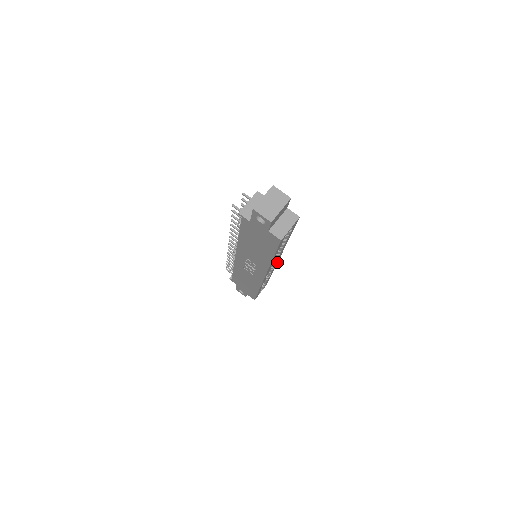
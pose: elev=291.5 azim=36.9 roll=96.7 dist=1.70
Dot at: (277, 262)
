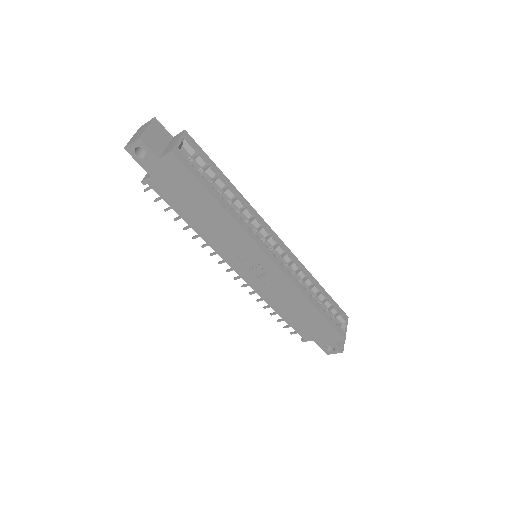
Dot at: (287, 248)
